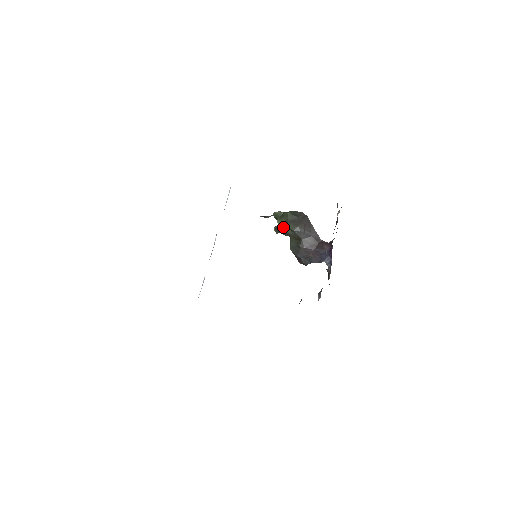
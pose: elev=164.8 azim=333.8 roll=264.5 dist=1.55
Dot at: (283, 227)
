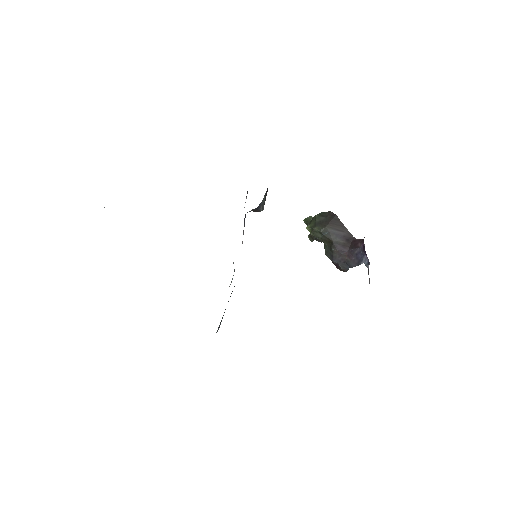
Dot at: (312, 231)
